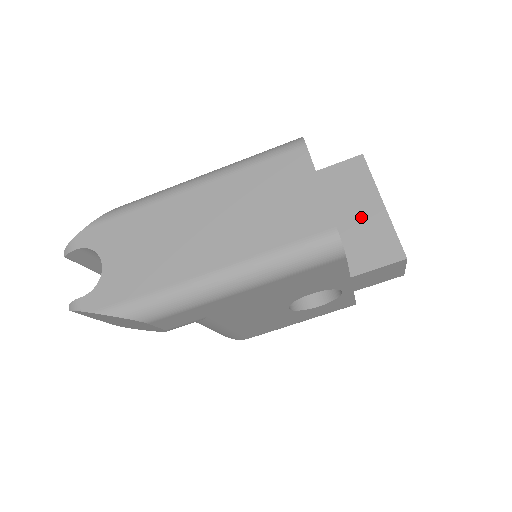
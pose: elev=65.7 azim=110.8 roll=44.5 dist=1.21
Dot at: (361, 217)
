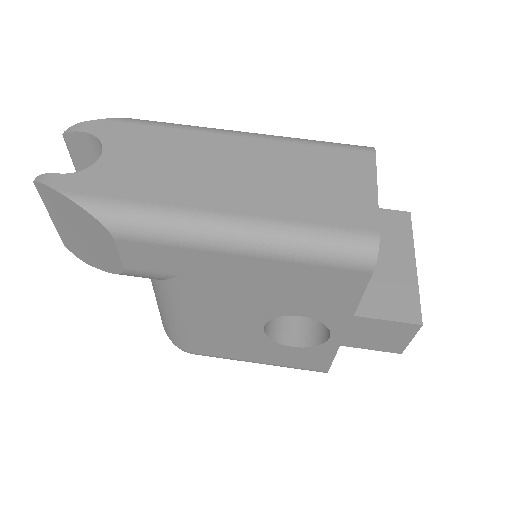
Dot at: (388, 265)
